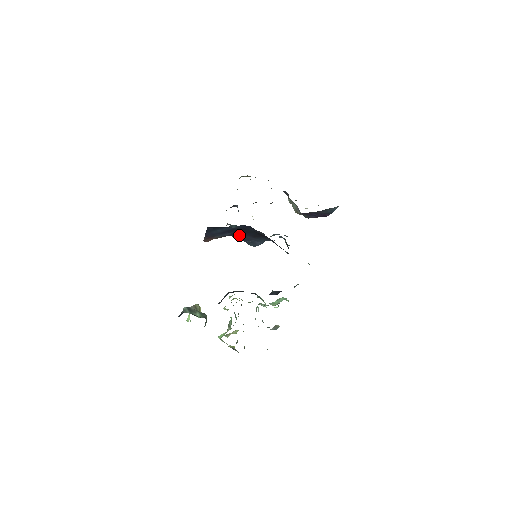
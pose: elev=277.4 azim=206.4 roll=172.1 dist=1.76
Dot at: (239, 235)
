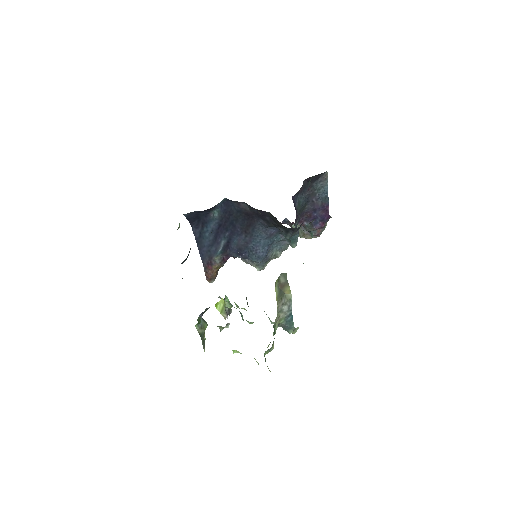
Dot at: (233, 241)
